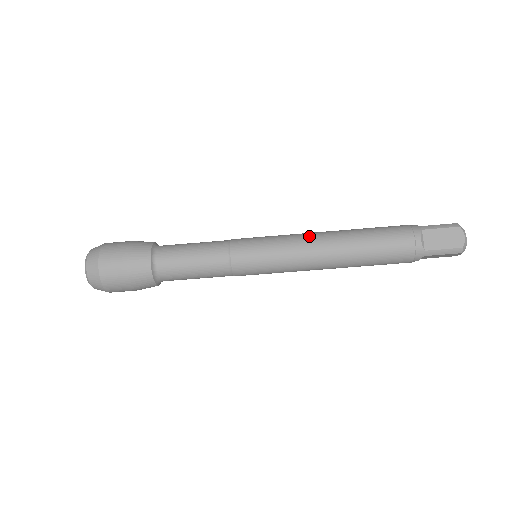
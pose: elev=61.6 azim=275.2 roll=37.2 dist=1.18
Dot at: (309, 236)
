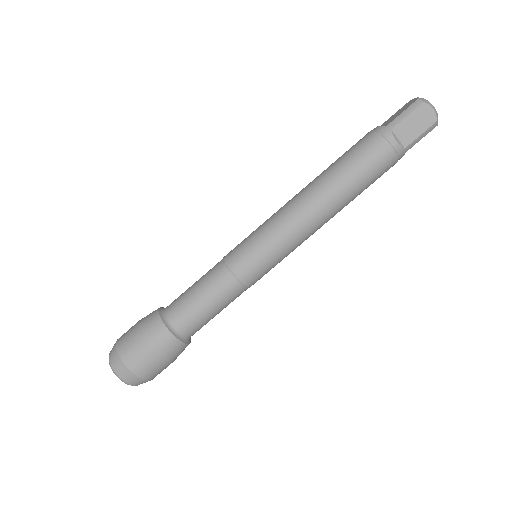
Dot at: occluded
